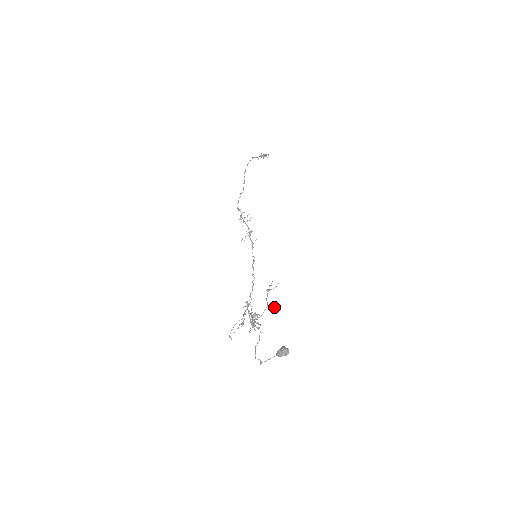
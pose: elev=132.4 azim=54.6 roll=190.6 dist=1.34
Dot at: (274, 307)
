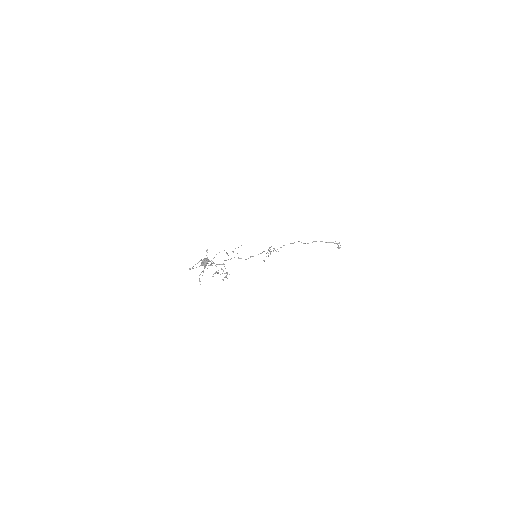
Dot at: occluded
